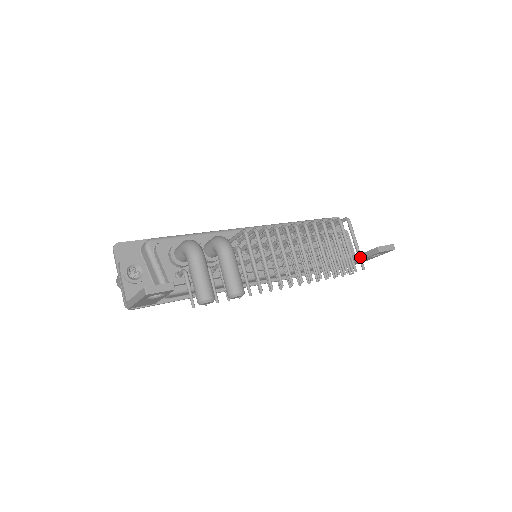
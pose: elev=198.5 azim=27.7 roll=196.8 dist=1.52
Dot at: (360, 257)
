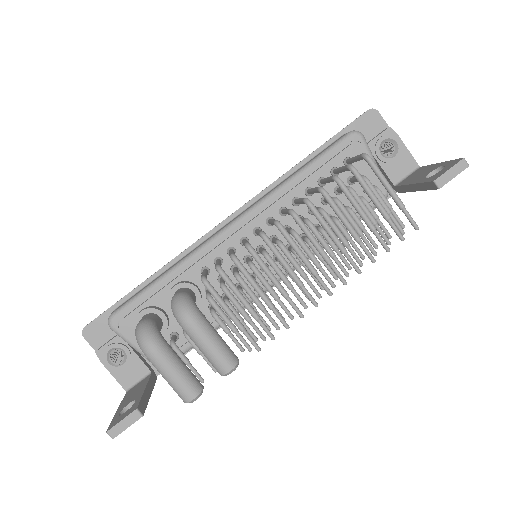
Dot at: (405, 213)
